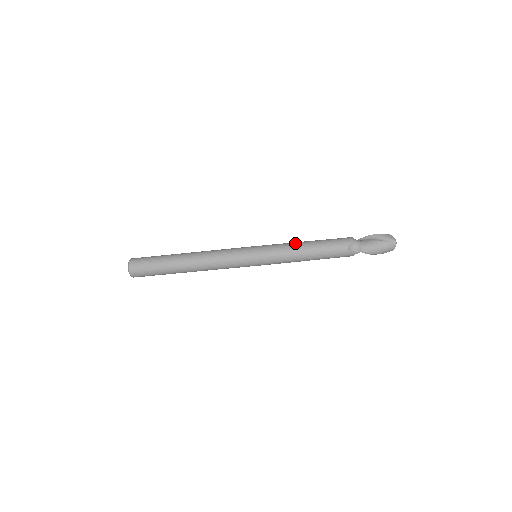
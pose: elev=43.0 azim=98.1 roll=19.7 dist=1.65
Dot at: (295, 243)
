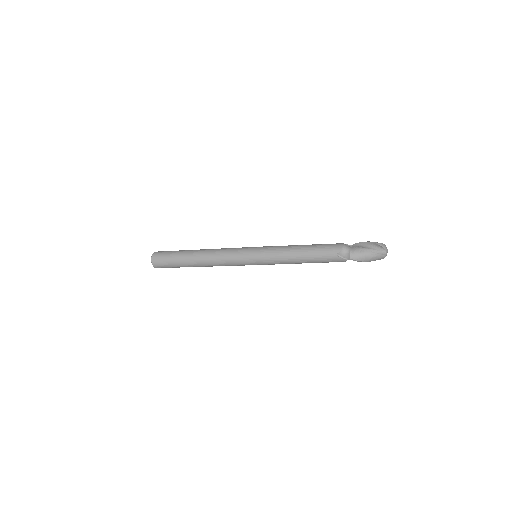
Dot at: (289, 247)
